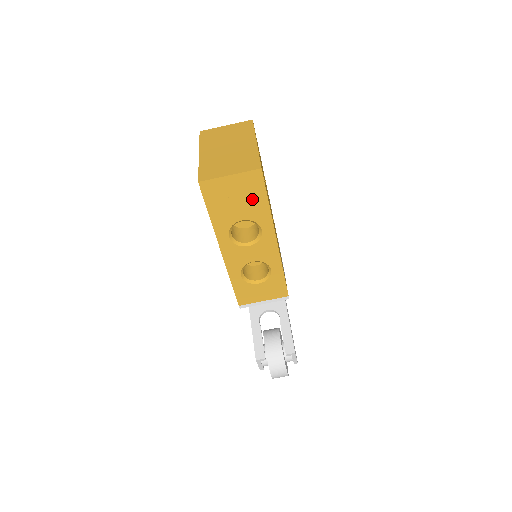
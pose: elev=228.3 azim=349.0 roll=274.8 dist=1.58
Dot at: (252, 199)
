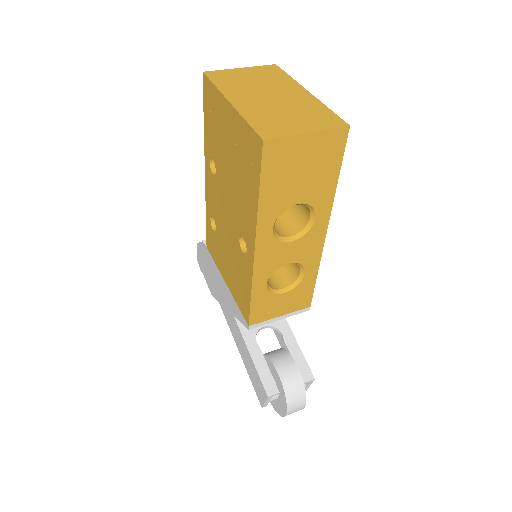
Dot at: (321, 172)
